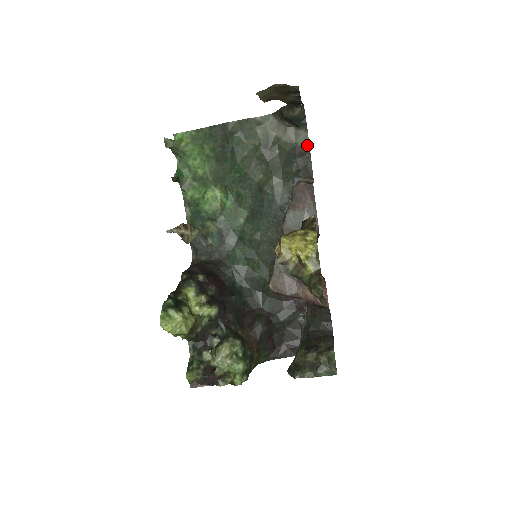
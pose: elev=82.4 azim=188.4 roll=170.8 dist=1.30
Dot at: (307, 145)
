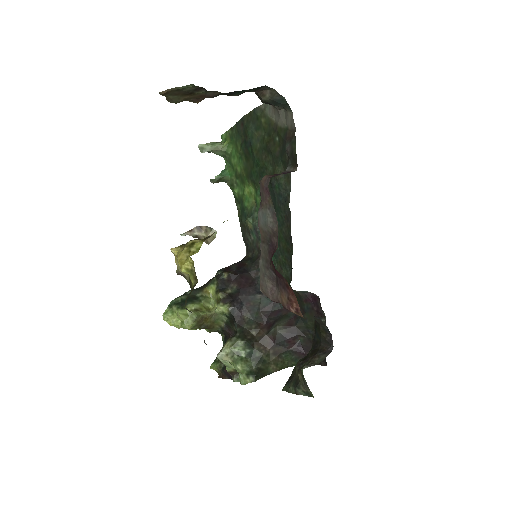
Dot at: (294, 127)
